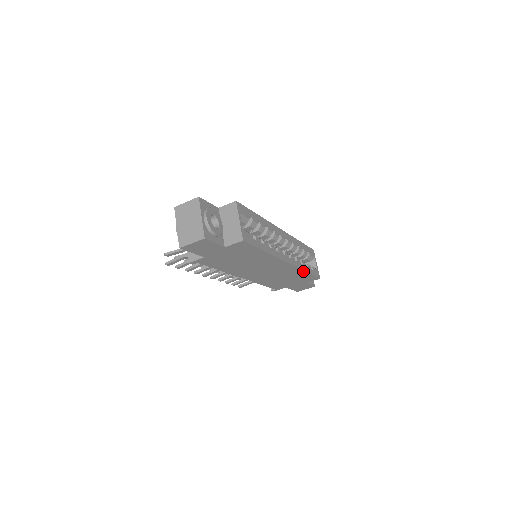
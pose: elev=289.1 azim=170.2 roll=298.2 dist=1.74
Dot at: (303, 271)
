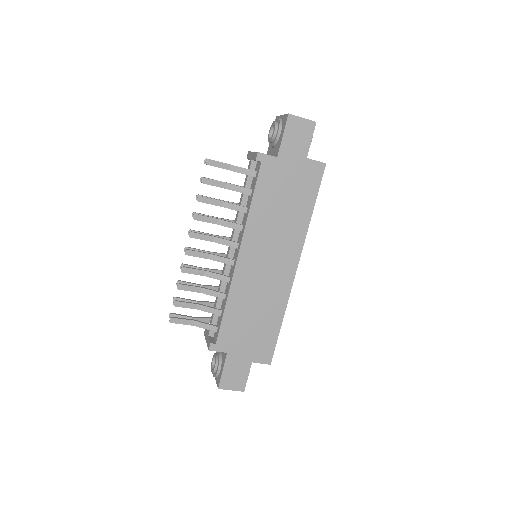
Dot at: (282, 314)
